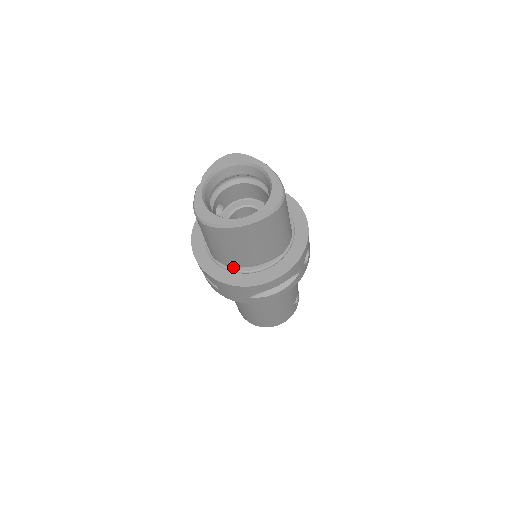
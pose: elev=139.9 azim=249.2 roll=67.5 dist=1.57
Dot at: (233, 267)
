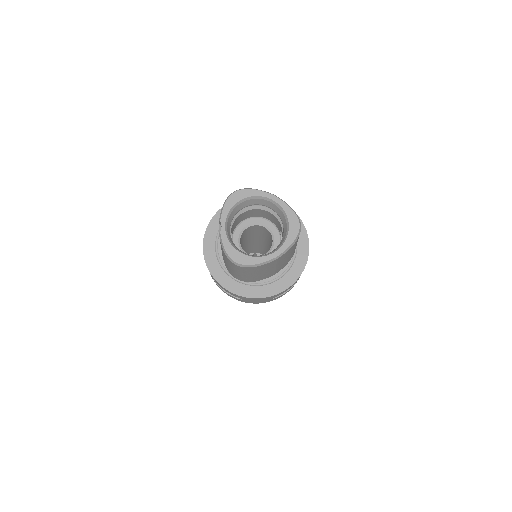
Dot at: (255, 281)
